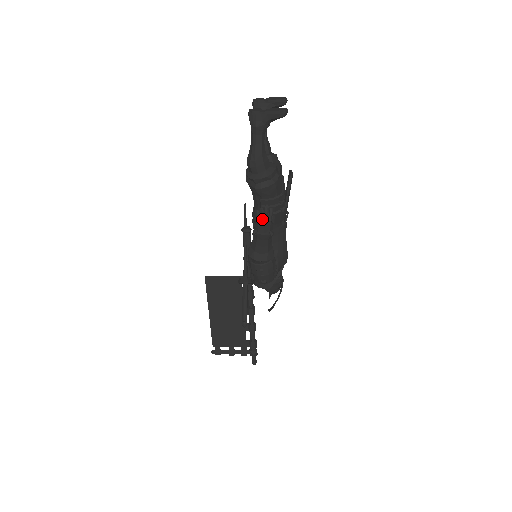
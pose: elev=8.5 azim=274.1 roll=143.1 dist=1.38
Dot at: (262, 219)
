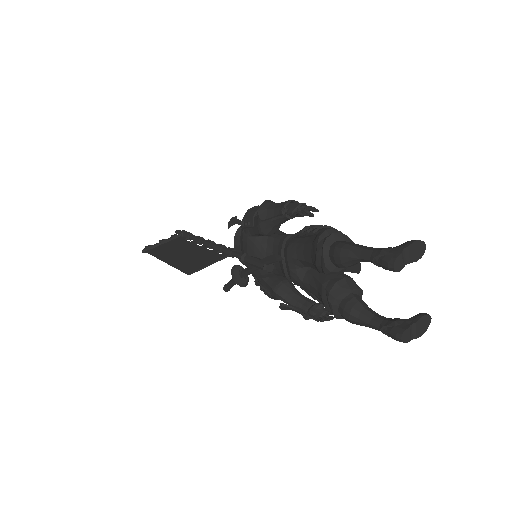
Dot at: occluded
